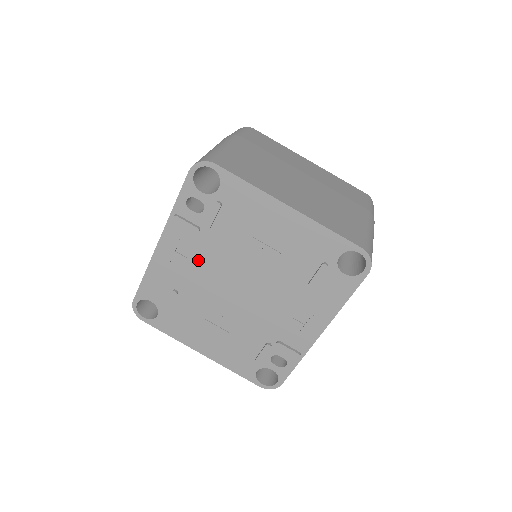
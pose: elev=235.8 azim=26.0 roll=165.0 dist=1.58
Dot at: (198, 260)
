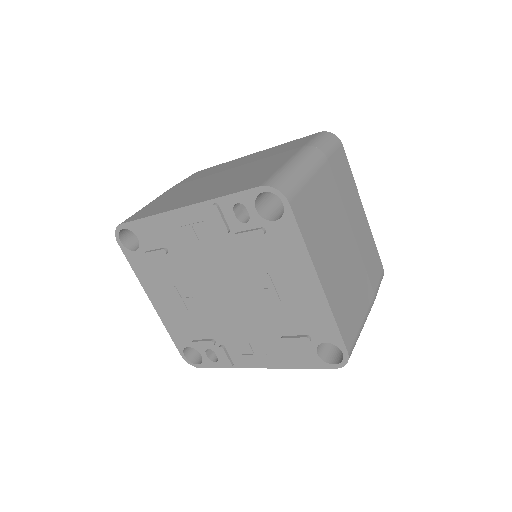
Dot at: (207, 248)
